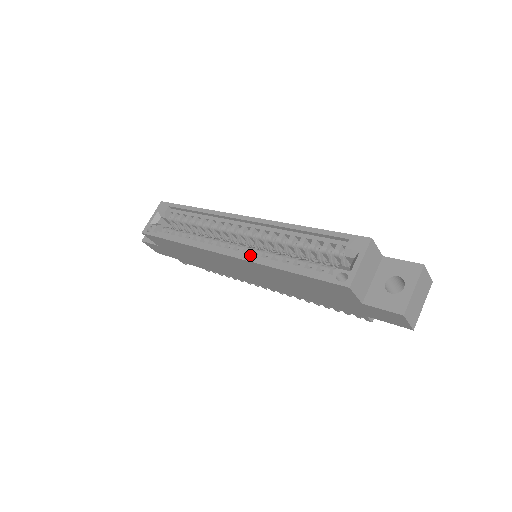
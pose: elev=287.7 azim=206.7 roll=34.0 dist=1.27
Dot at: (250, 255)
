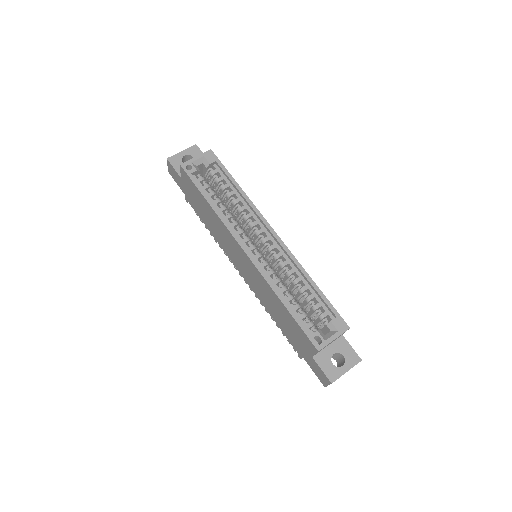
Dot at: (262, 267)
